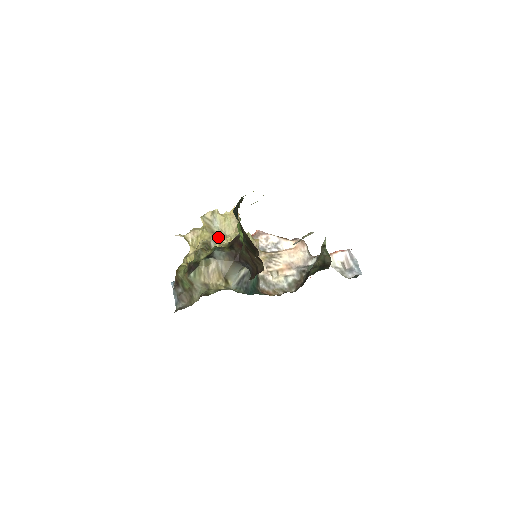
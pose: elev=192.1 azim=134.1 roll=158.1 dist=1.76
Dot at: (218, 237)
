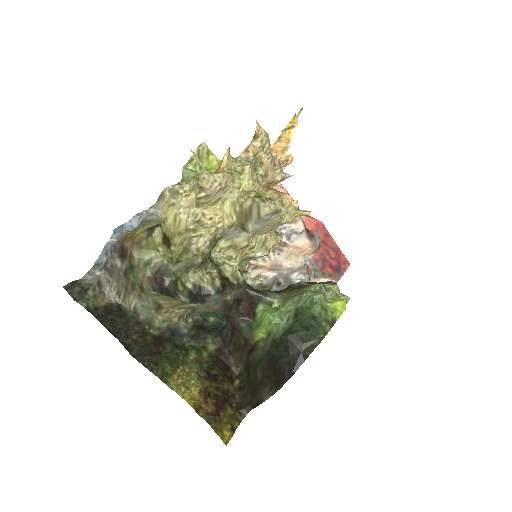
Dot at: (241, 239)
